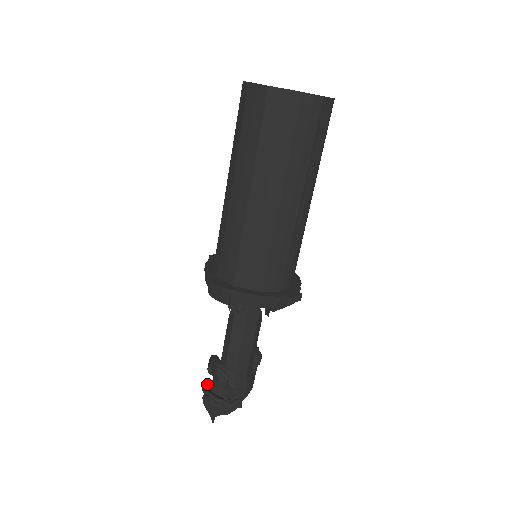
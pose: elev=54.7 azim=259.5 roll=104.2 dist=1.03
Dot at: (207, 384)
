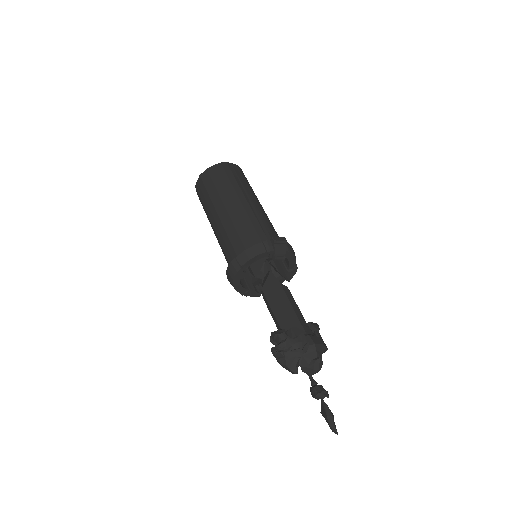
Dot at: occluded
